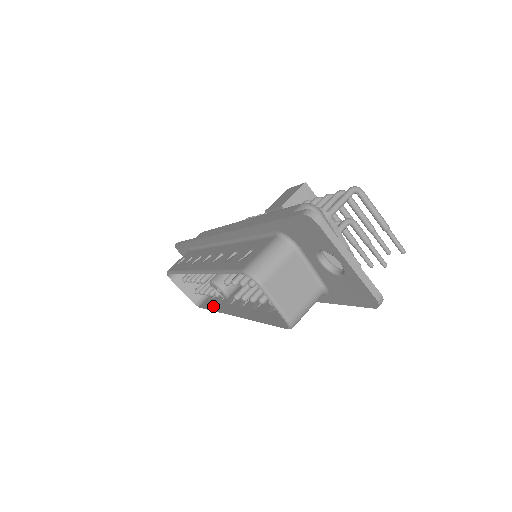
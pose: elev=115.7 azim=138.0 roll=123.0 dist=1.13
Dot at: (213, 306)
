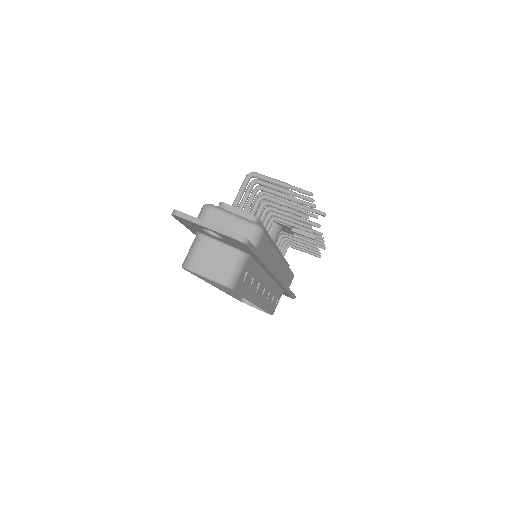
Dot at: occluded
